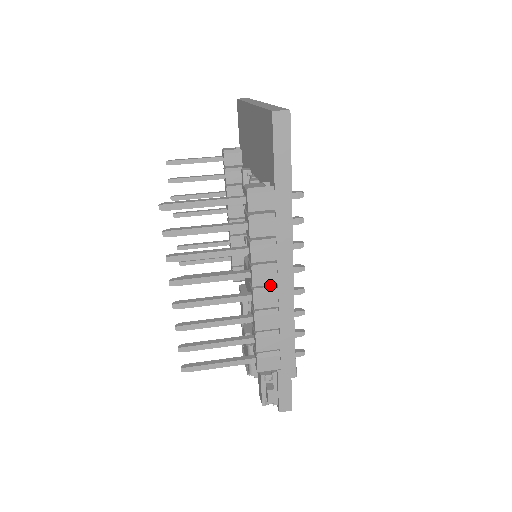
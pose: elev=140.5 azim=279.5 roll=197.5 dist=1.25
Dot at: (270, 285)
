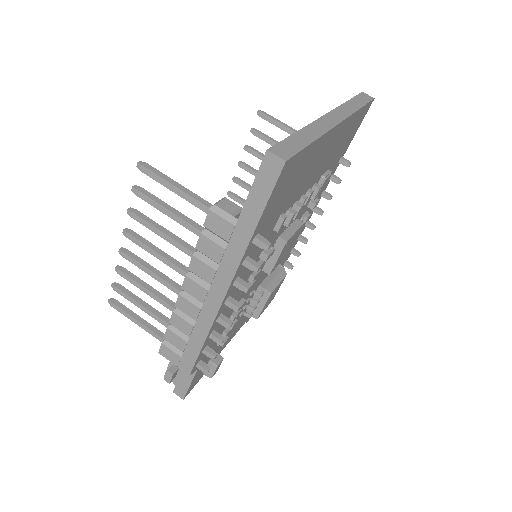
Dot at: (197, 299)
